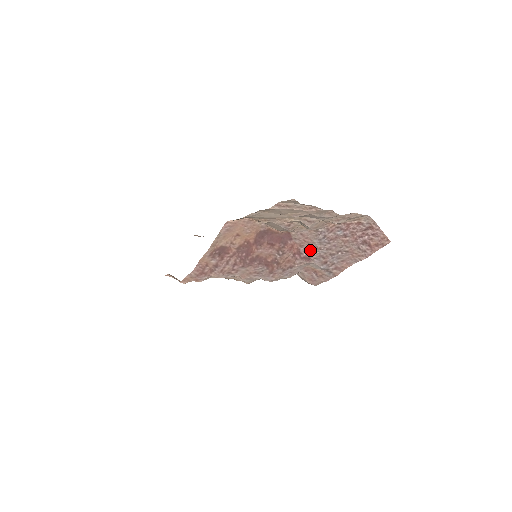
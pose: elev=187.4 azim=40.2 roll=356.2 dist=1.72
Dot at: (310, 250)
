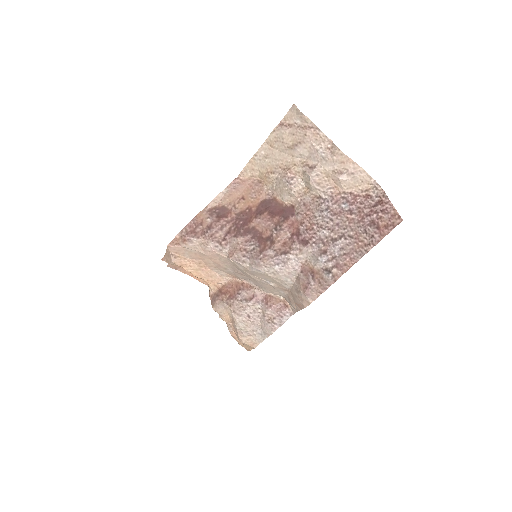
Dot at: (310, 229)
